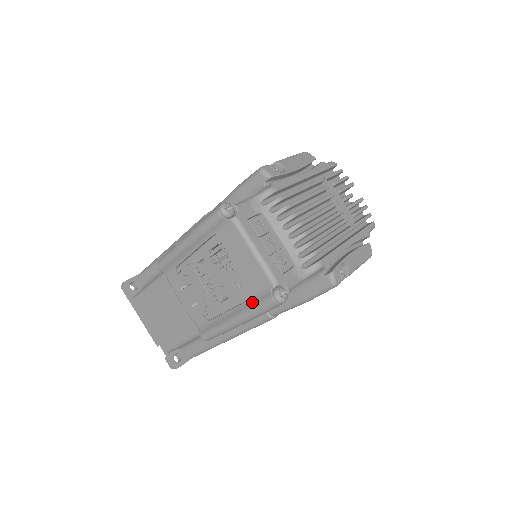
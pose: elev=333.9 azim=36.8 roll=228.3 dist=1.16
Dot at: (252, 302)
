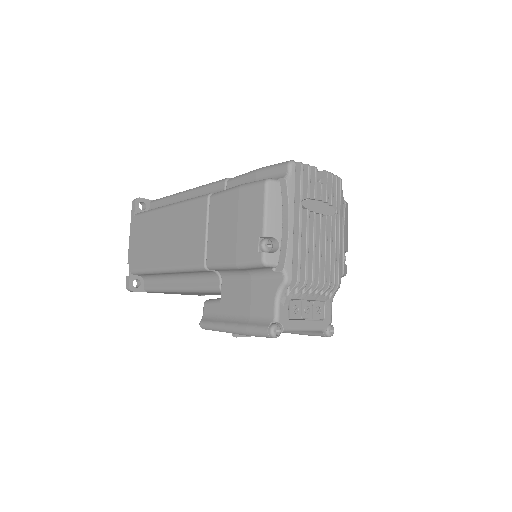
Dot at: (305, 333)
